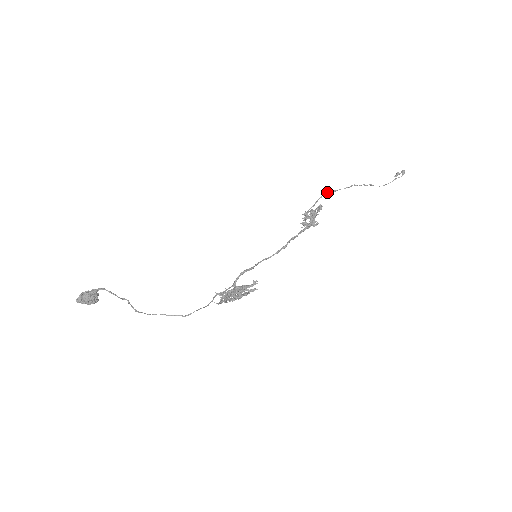
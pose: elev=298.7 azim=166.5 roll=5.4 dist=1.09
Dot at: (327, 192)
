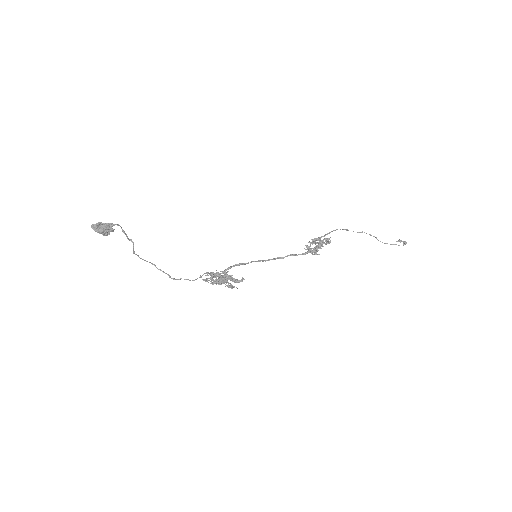
Dot at: occluded
